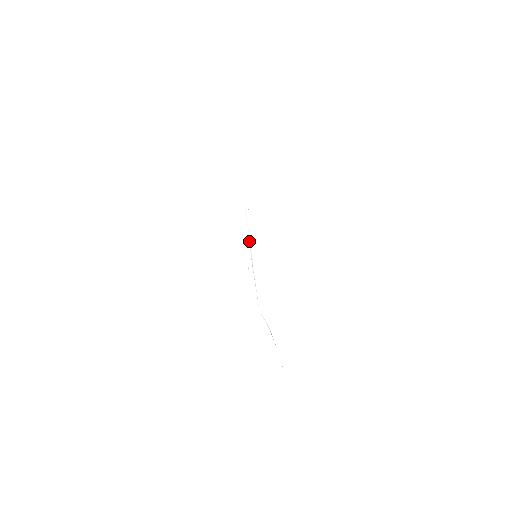
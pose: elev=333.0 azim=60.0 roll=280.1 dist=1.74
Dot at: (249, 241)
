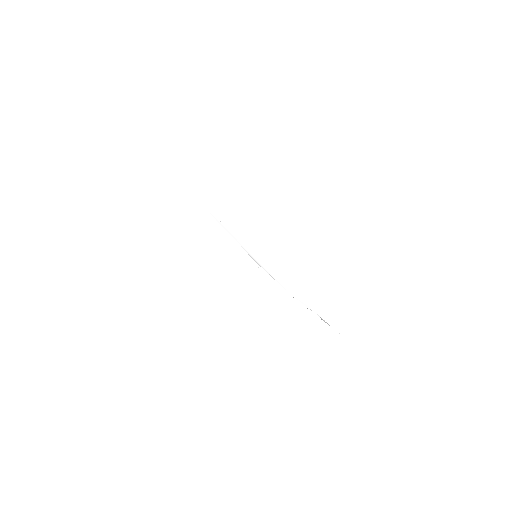
Dot at: occluded
